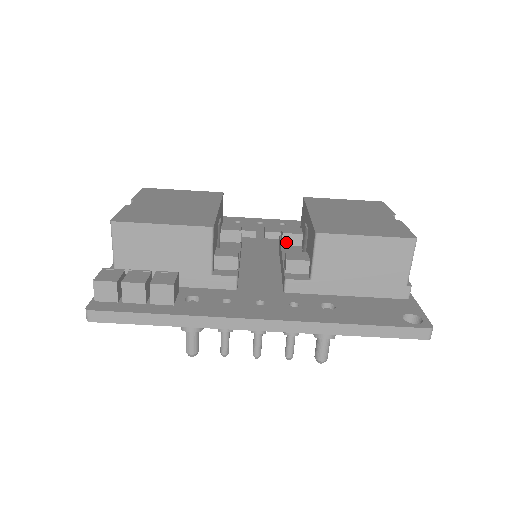
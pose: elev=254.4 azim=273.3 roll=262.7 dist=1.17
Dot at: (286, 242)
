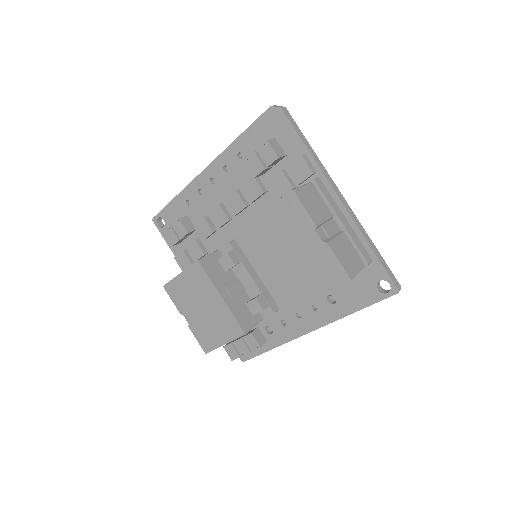
Dot at: occluded
